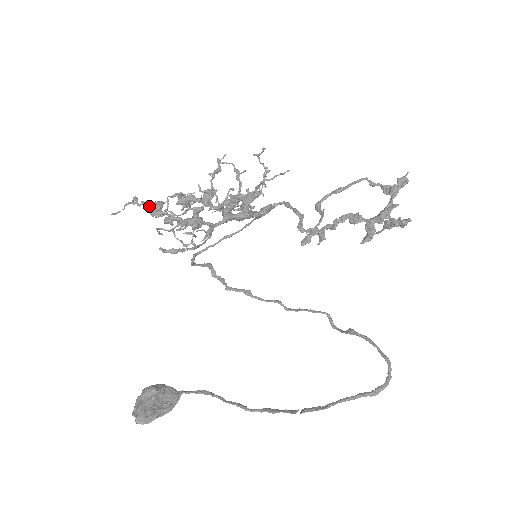
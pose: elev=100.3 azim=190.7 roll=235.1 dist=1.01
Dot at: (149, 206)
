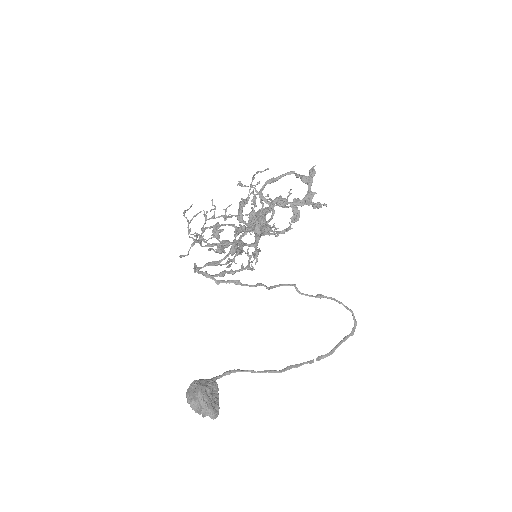
Dot at: occluded
